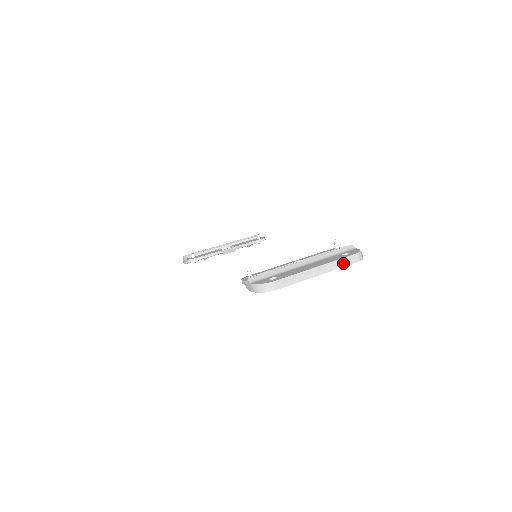
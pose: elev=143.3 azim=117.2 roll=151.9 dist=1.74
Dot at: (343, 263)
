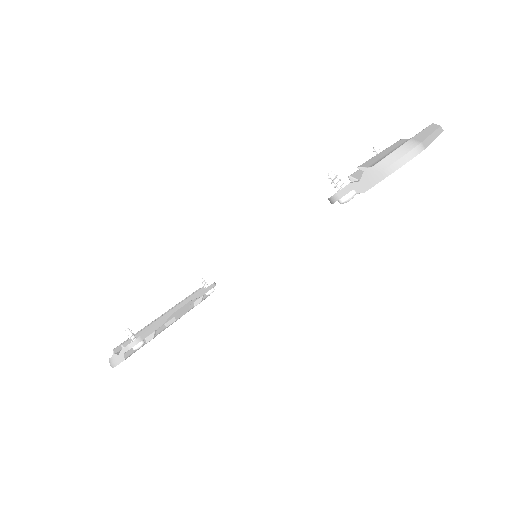
Dot at: (437, 128)
